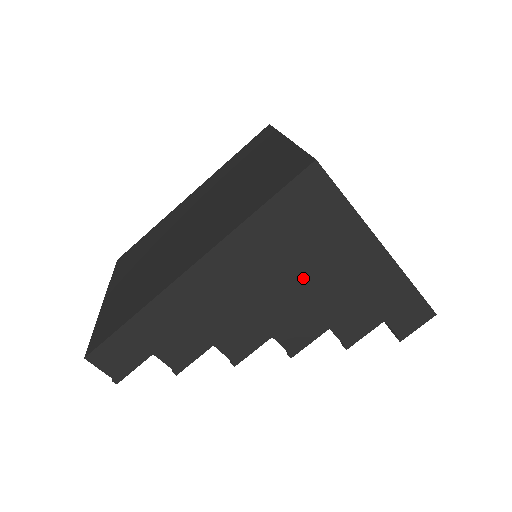
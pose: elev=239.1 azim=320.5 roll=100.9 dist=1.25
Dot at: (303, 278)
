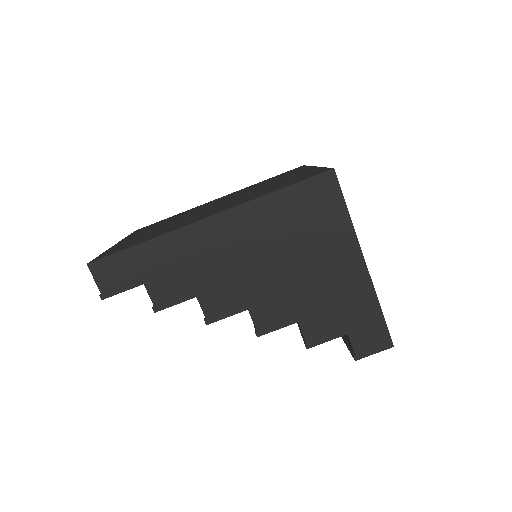
Dot at: (292, 265)
